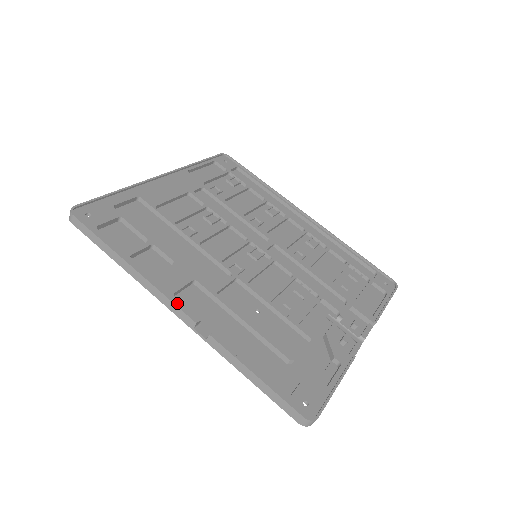
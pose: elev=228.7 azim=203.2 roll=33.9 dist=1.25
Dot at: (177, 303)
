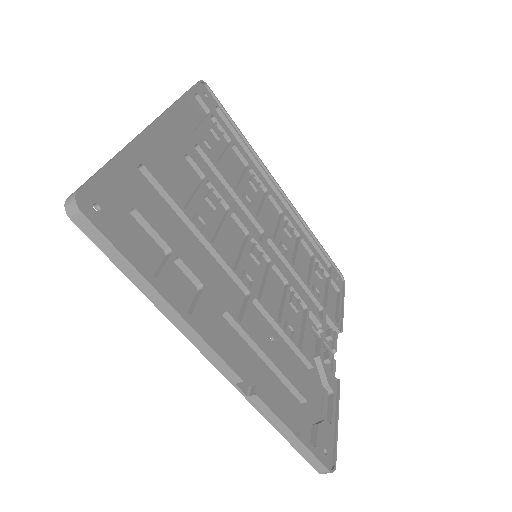
Dot at: (220, 354)
